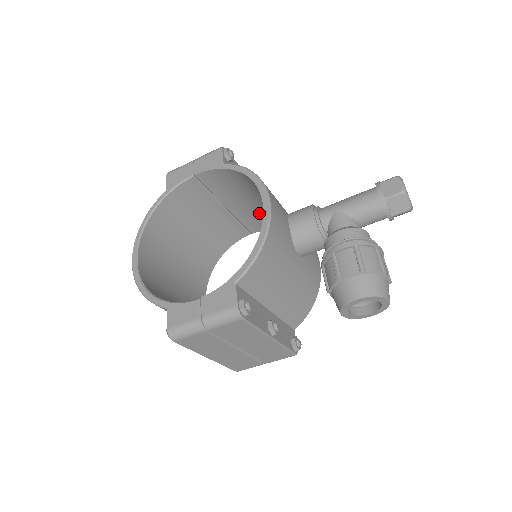
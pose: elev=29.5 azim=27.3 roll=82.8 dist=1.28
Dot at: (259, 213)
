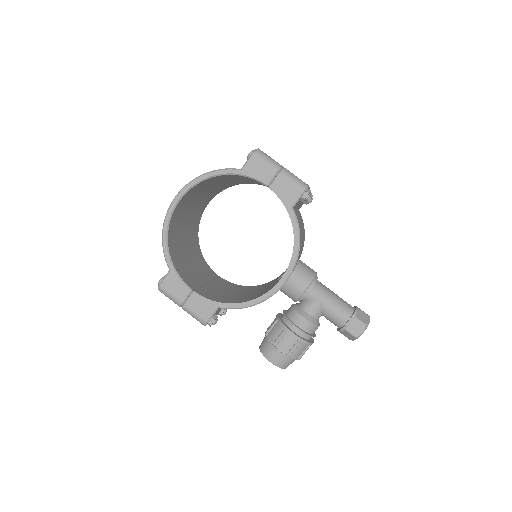
Dot at: occluded
